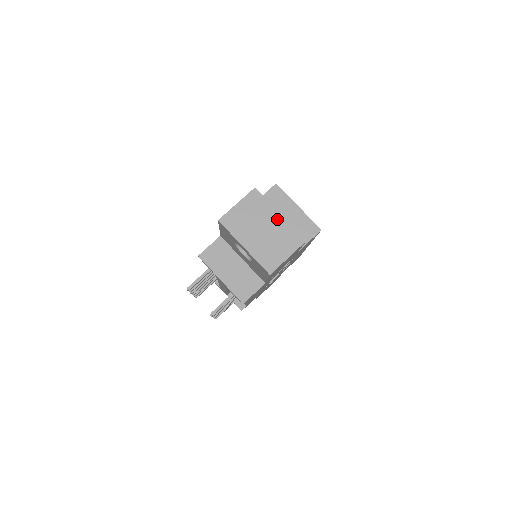
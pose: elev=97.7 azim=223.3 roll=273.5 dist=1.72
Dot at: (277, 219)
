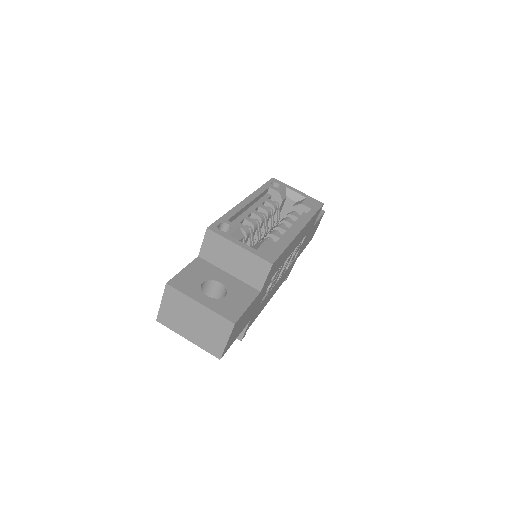
Dot at: (199, 309)
